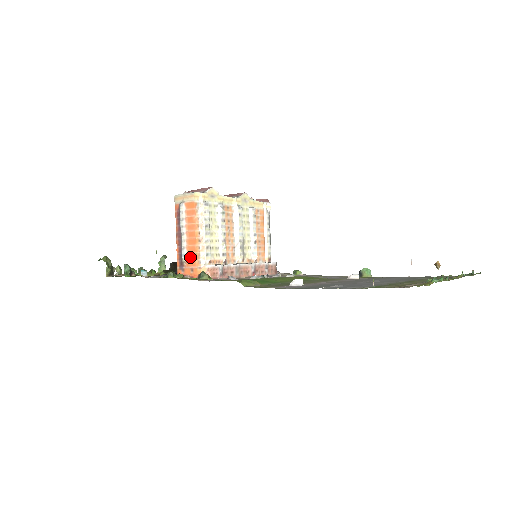
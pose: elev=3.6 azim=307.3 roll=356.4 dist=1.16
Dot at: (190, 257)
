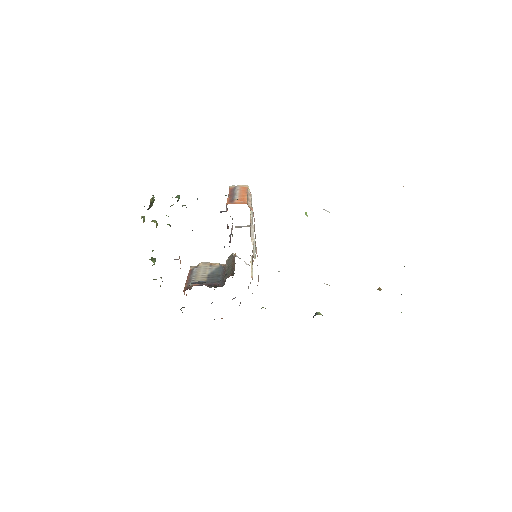
Dot at: (241, 199)
